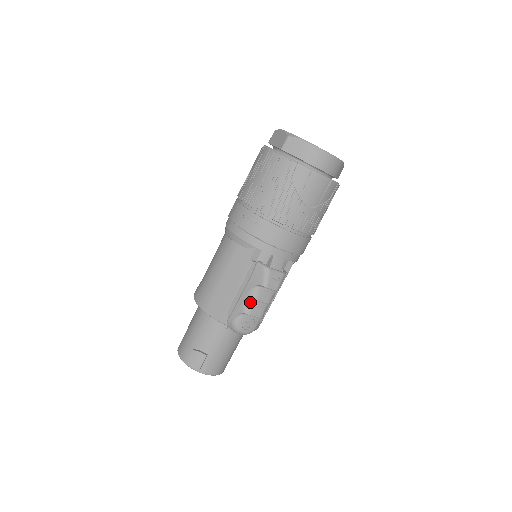
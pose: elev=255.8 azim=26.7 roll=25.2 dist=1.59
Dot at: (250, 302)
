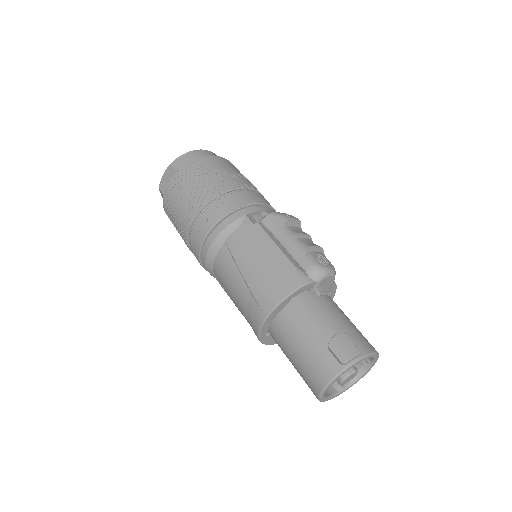
Dot at: (298, 241)
